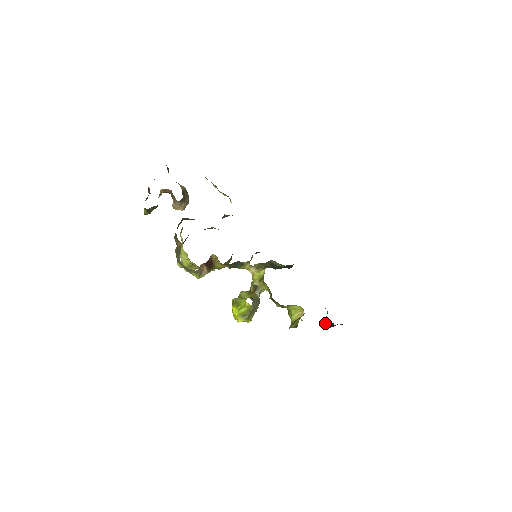
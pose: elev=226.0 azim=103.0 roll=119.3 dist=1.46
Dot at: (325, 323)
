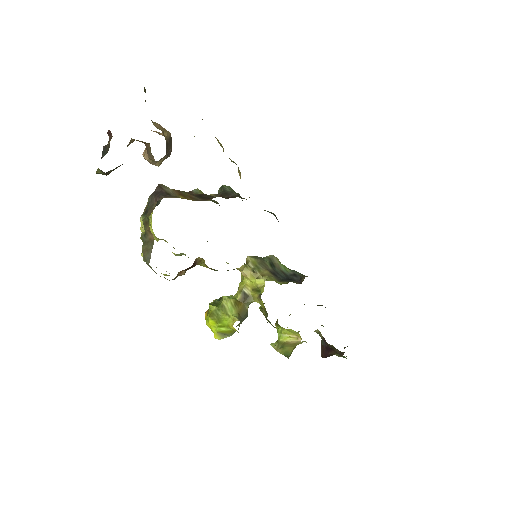
Dot at: occluded
